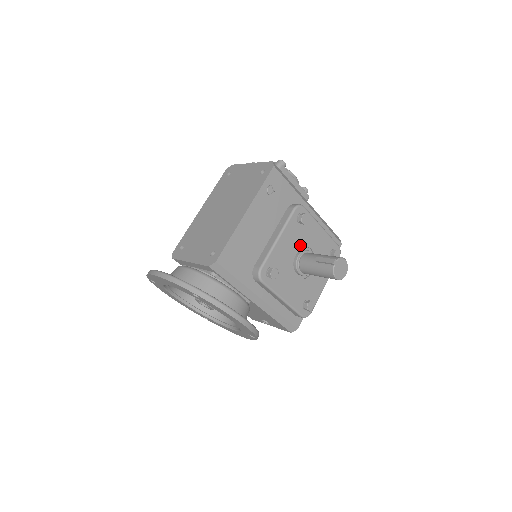
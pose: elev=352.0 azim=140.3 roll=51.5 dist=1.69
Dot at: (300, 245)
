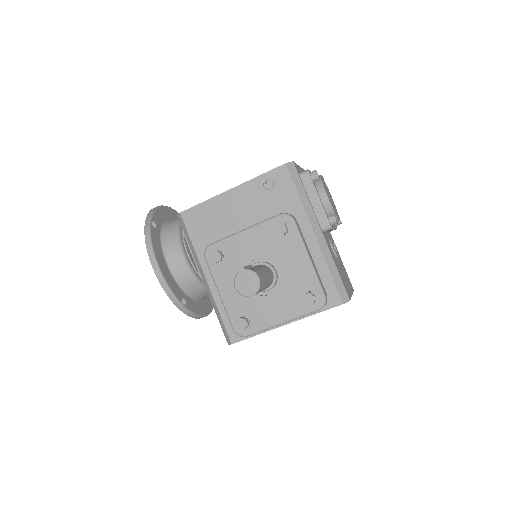
Dot at: (267, 255)
